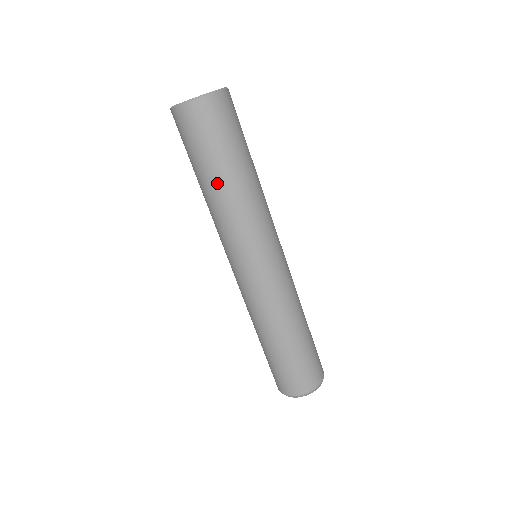
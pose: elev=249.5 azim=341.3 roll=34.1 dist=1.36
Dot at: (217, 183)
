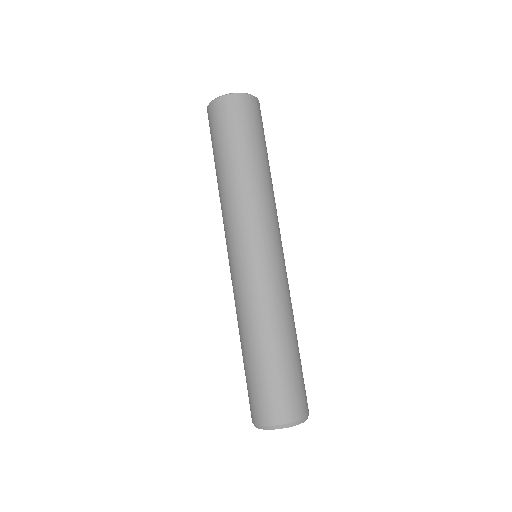
Dot at: (230, 167)
